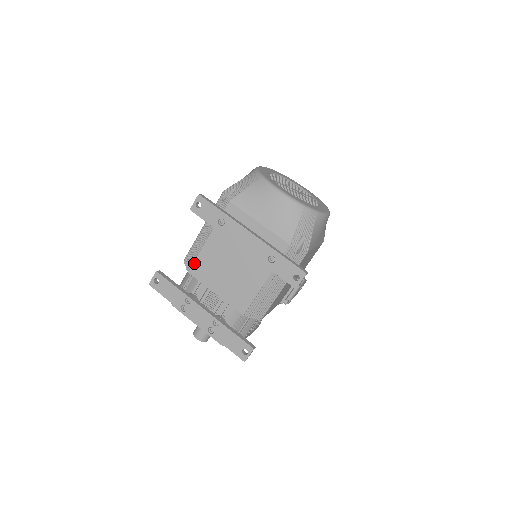
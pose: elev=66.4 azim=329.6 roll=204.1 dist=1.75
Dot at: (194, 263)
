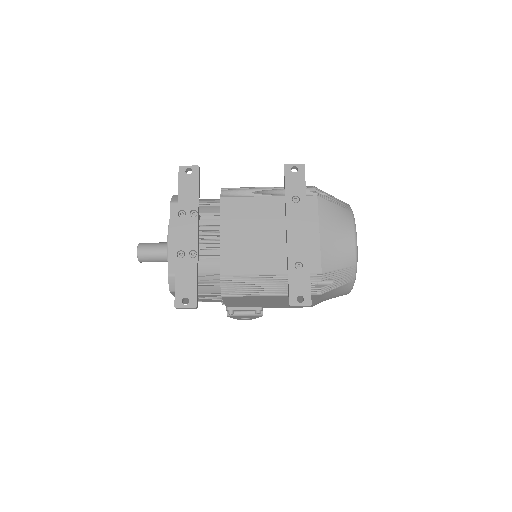
Dot at: (234, 197)
